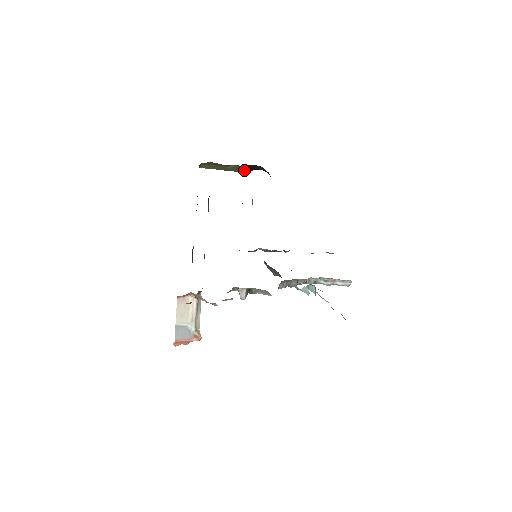
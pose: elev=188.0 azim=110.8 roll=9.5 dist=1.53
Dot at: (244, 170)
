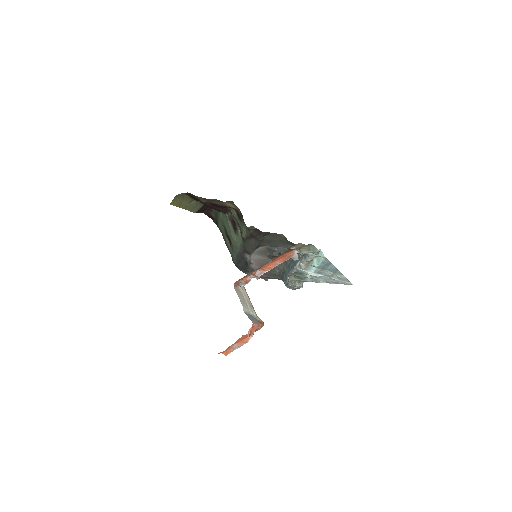
Dot at: (197, 210)
